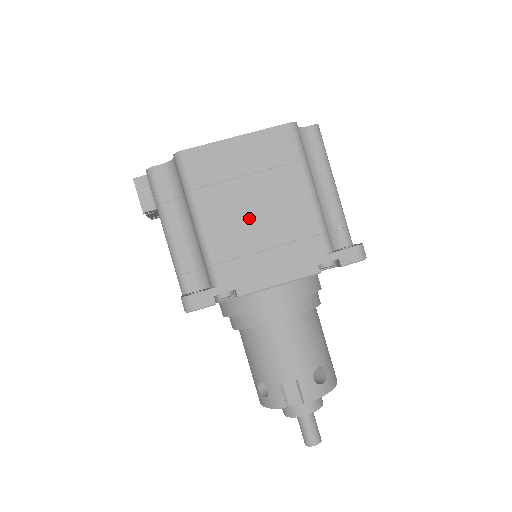
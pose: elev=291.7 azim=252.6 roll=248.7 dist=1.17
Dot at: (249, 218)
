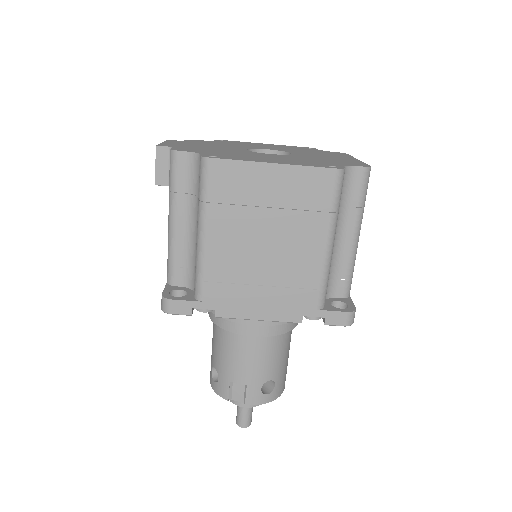
Dot at: (254, 250)
